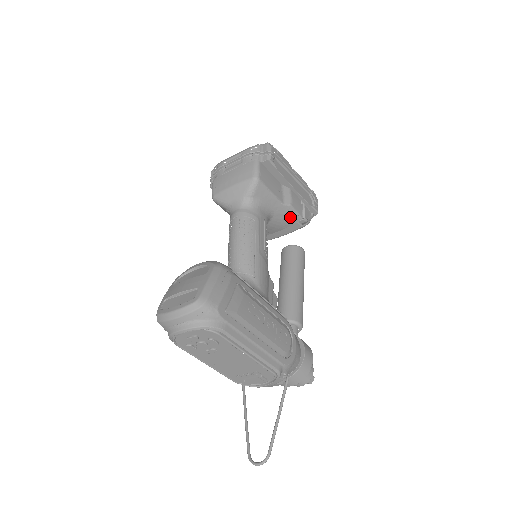
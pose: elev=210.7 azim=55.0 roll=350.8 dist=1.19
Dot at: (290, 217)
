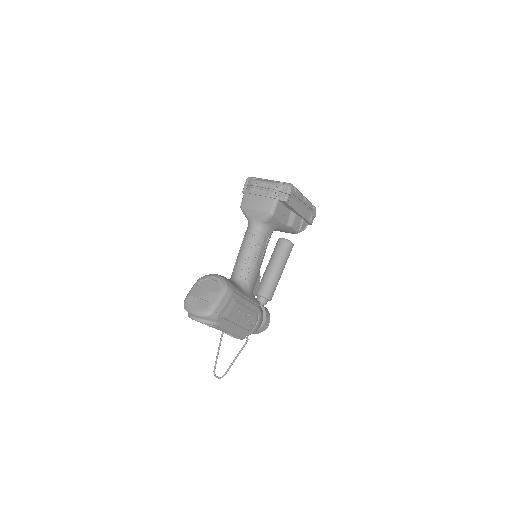
Dot at: (289, 230)
